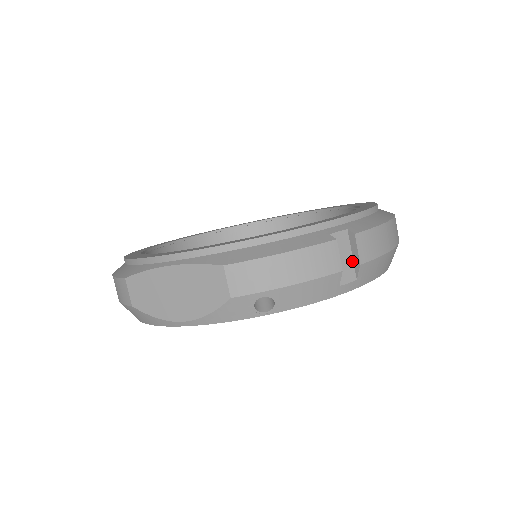
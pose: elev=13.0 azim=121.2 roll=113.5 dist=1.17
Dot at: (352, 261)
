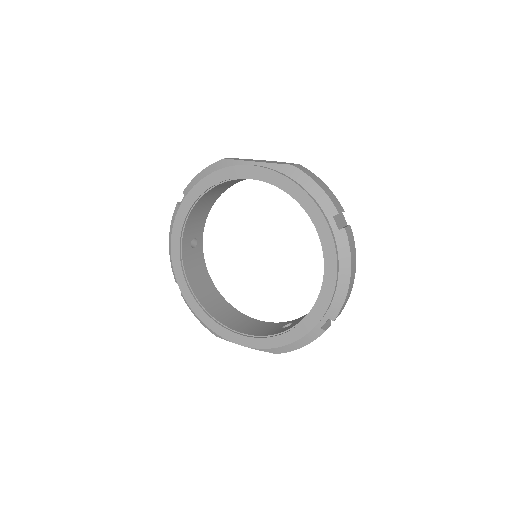
Dot at: occluded
